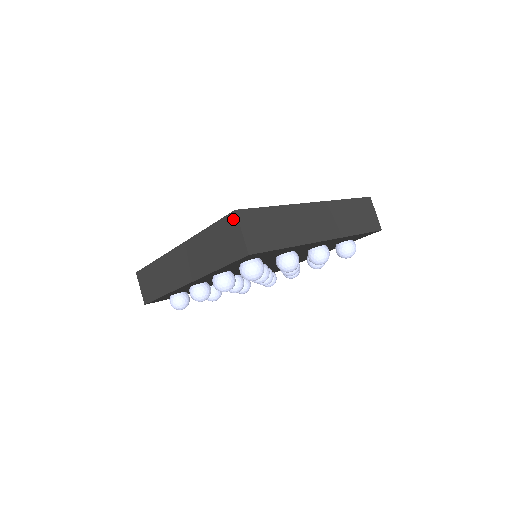
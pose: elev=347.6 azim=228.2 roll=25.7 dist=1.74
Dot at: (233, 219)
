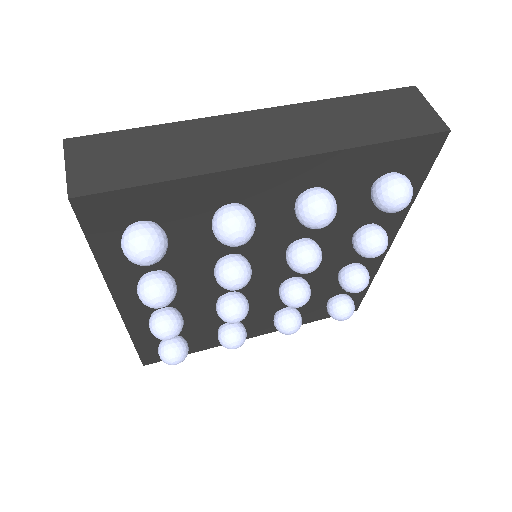
Dot at: occluded
